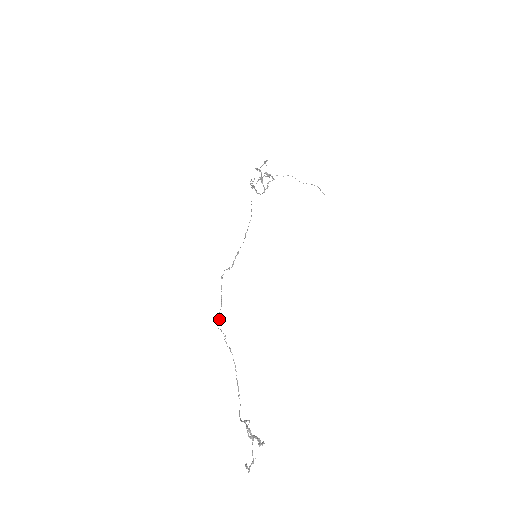
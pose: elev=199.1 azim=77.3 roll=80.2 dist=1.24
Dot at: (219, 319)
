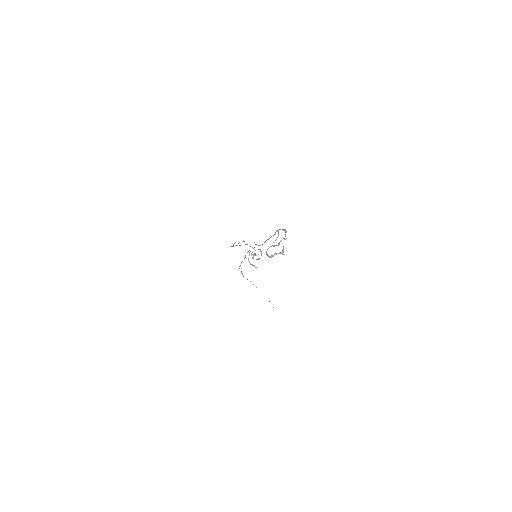
Dot at: occluded
